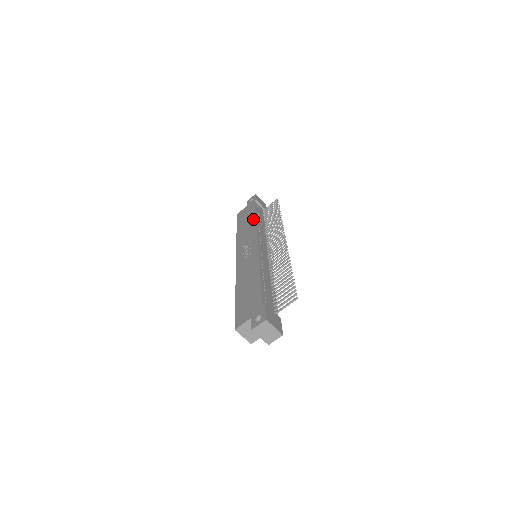
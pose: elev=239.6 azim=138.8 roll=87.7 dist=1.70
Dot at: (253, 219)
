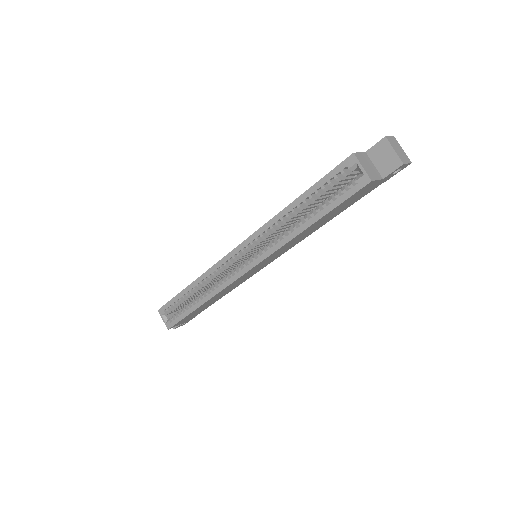
Dot at: occluded
